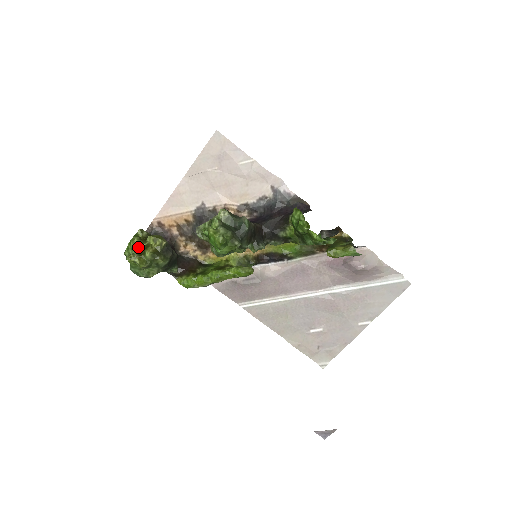
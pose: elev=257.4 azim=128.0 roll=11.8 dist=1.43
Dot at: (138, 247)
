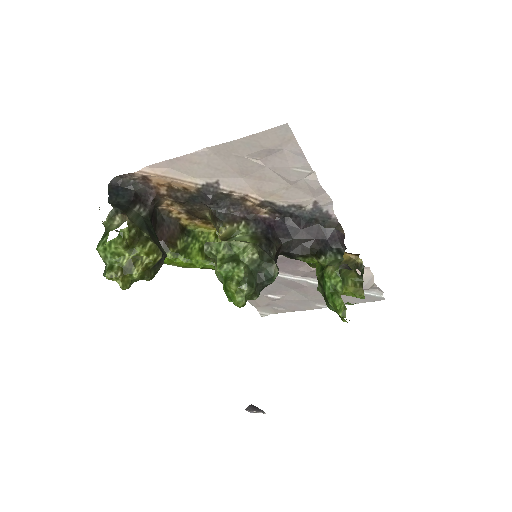
Dot at: (121, 255)
